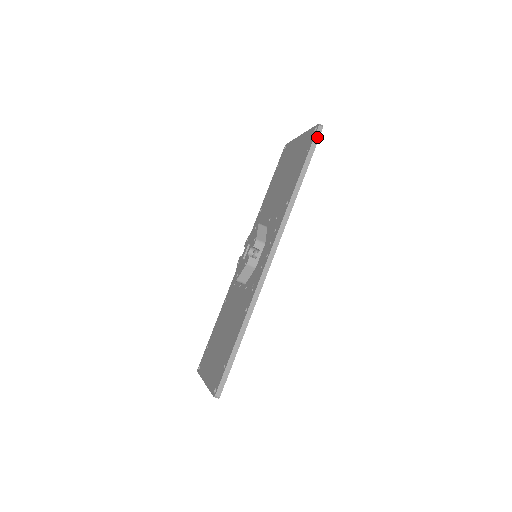
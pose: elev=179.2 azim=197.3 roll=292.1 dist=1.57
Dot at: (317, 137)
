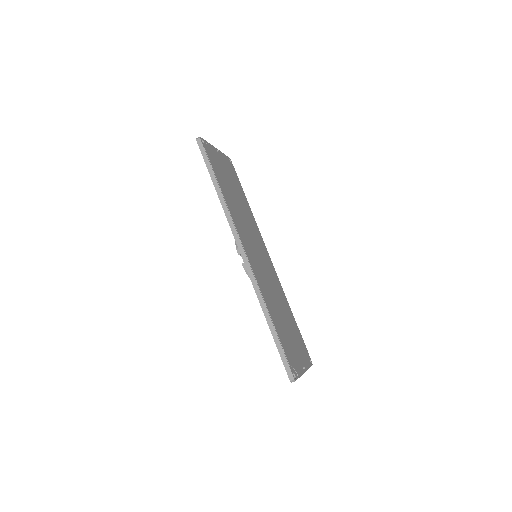
Dot at: (202, 148)
